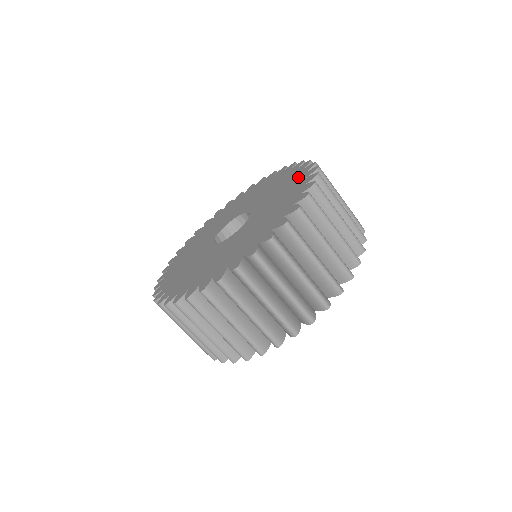
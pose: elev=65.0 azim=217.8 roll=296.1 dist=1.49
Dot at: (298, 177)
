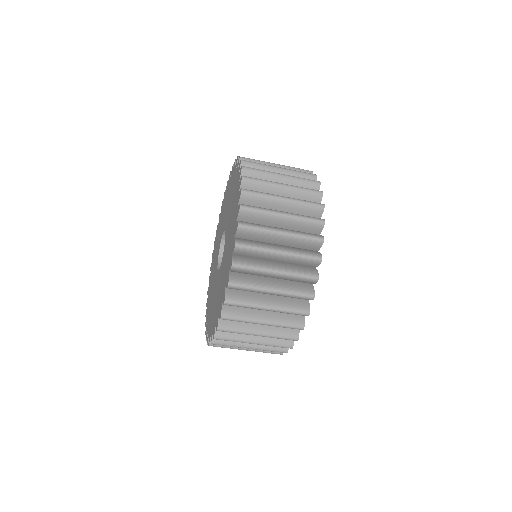
Dot at: (236, 189)
